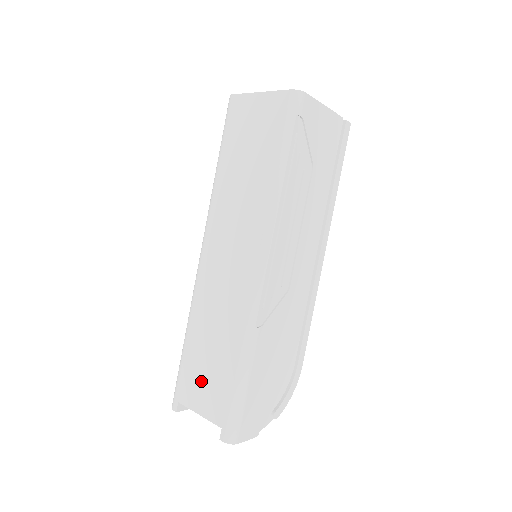
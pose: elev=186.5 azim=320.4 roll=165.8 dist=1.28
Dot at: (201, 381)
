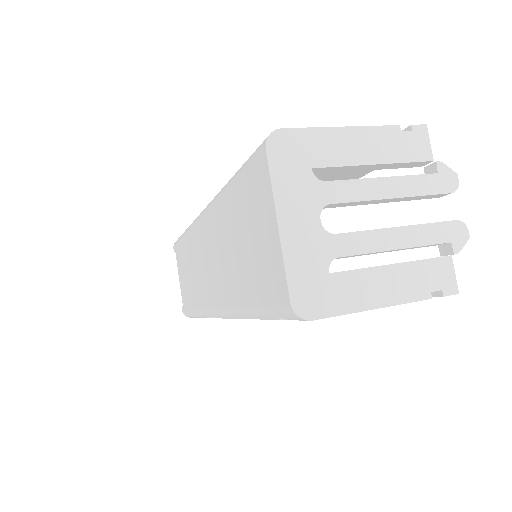
Dot at: (182, 271)
